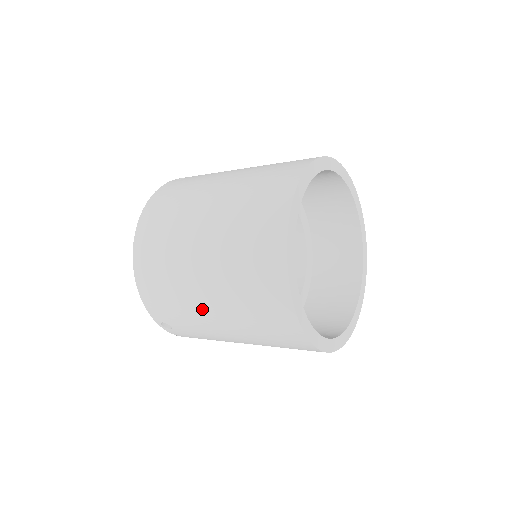
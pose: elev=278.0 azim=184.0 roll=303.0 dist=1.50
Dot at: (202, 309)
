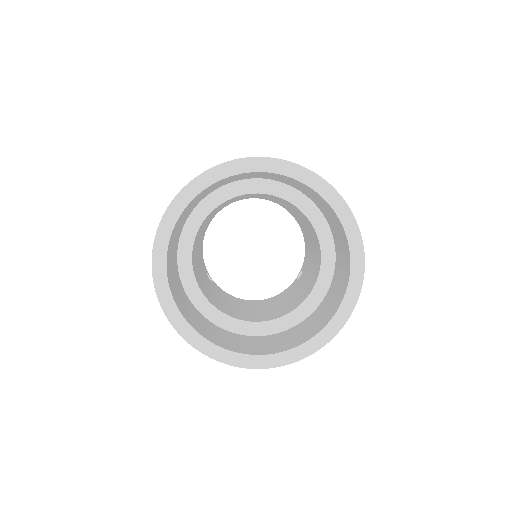
Dot at: occluded
